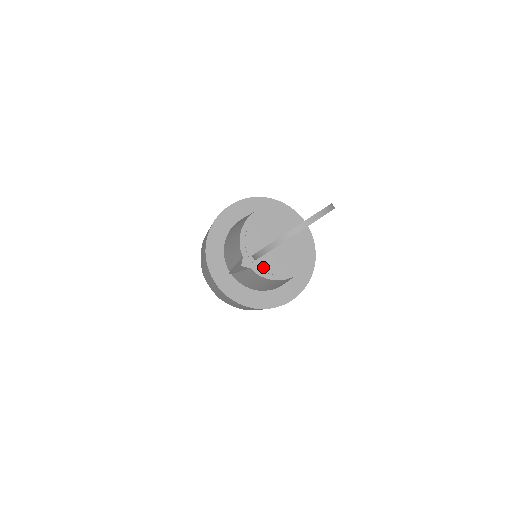
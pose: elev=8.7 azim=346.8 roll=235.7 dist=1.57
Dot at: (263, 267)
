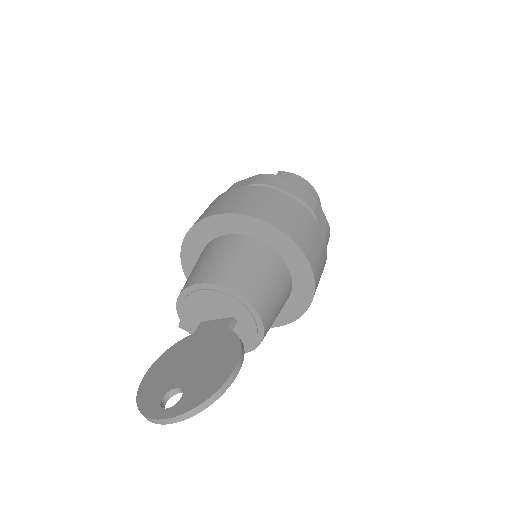
Dot at: occluded
